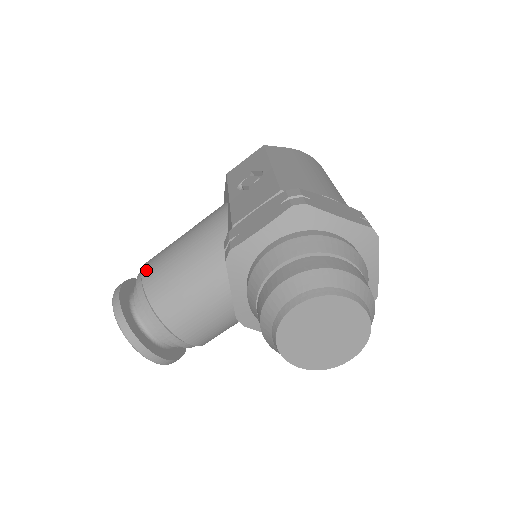
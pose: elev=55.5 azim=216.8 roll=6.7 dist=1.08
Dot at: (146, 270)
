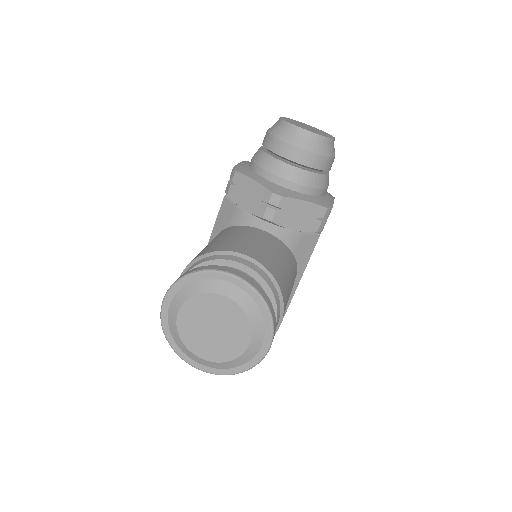
Dot at: occluded
